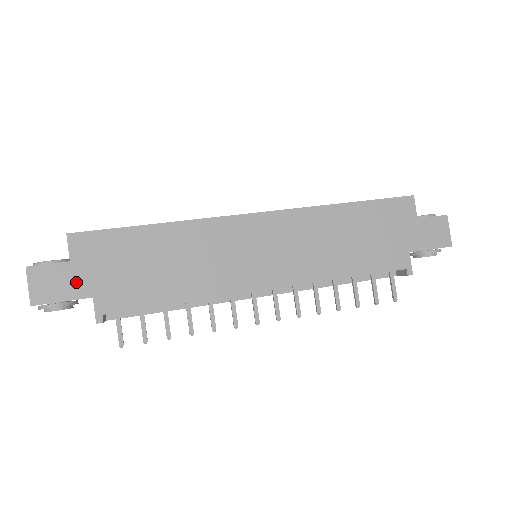
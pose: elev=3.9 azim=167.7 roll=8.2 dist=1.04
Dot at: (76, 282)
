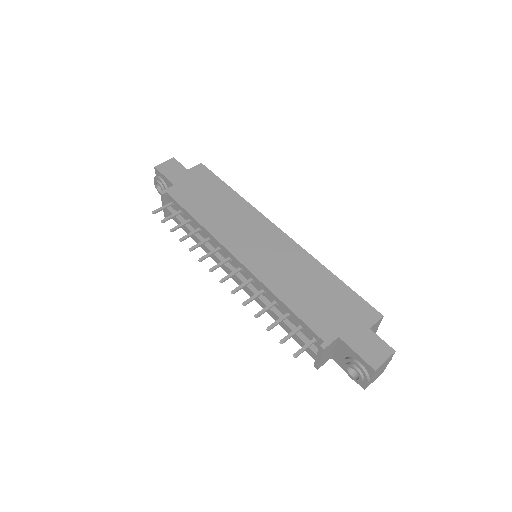
Dot at: (178, 176)
